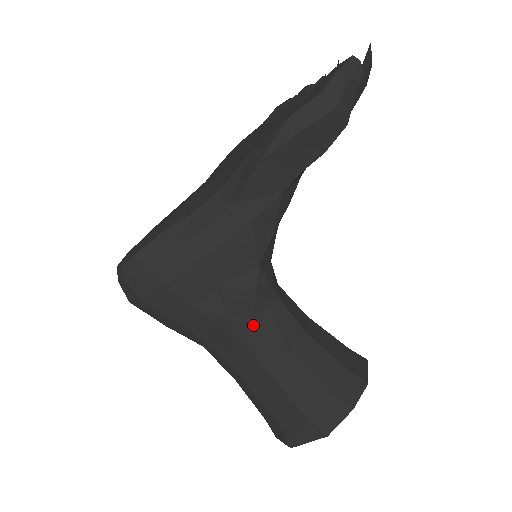
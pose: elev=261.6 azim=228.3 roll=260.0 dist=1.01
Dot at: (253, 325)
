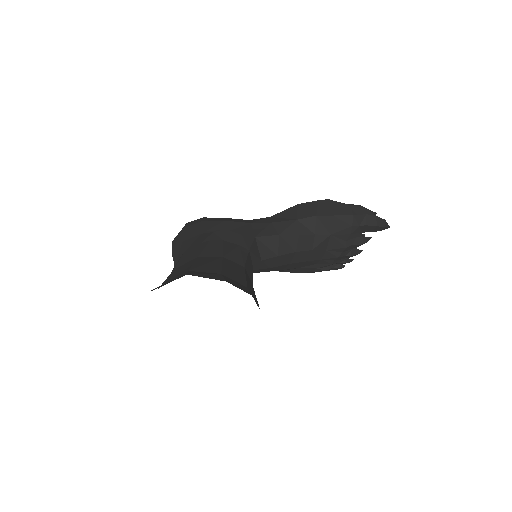
Dot at: (221, 242)
